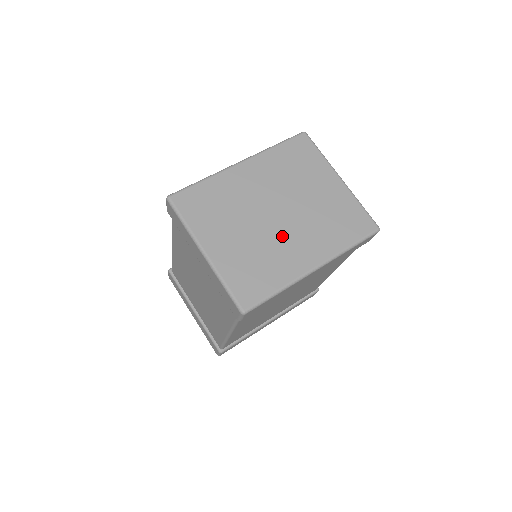
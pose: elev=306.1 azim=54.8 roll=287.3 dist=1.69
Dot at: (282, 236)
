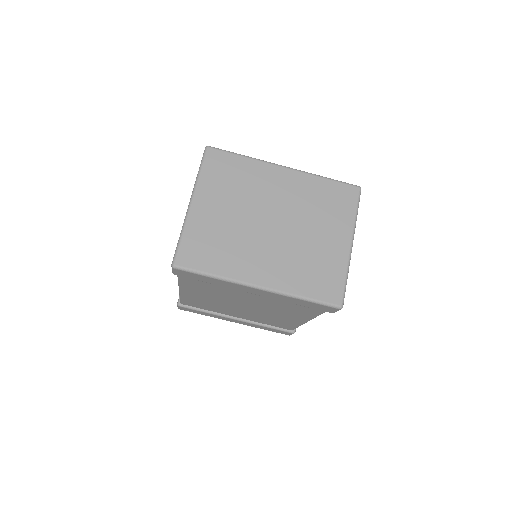
Dot at: (258, 242)
